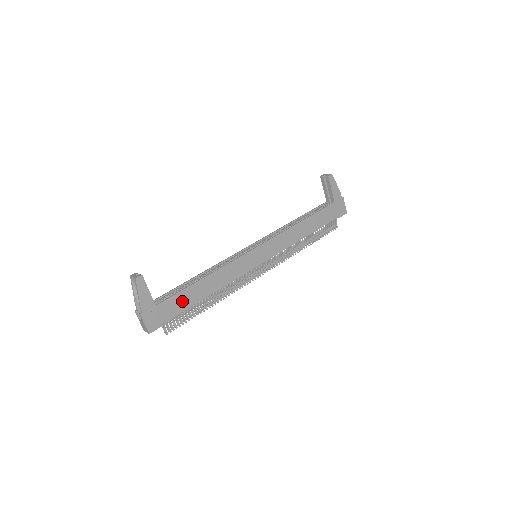
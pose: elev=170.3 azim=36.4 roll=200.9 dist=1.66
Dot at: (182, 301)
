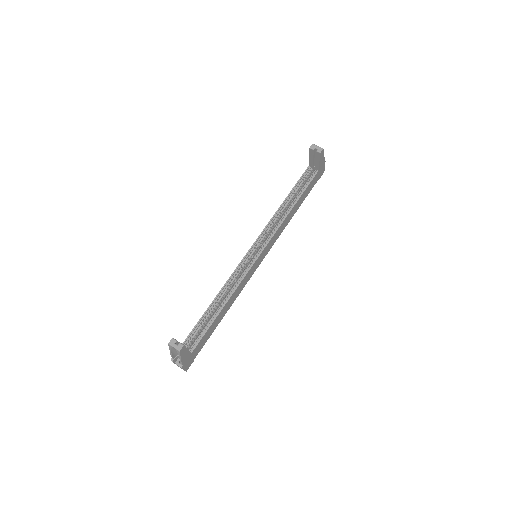
Dot at: (208, 334)
